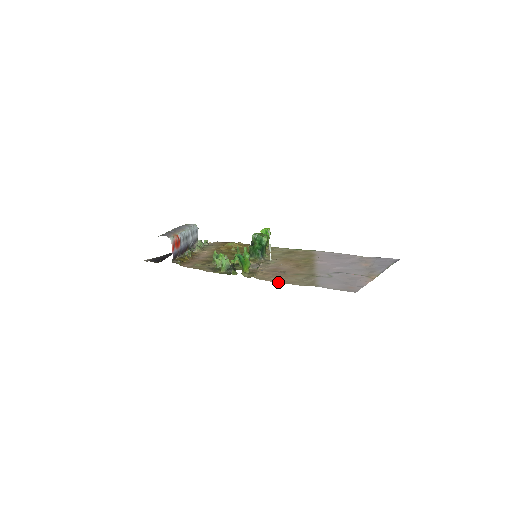
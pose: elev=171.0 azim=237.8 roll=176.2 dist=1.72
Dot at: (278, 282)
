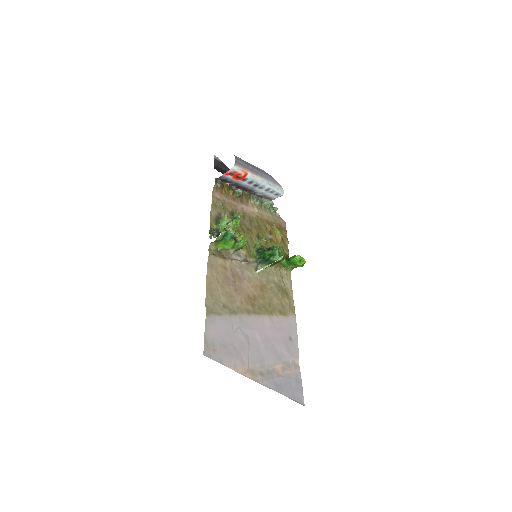
Dot at: (207, 279)
